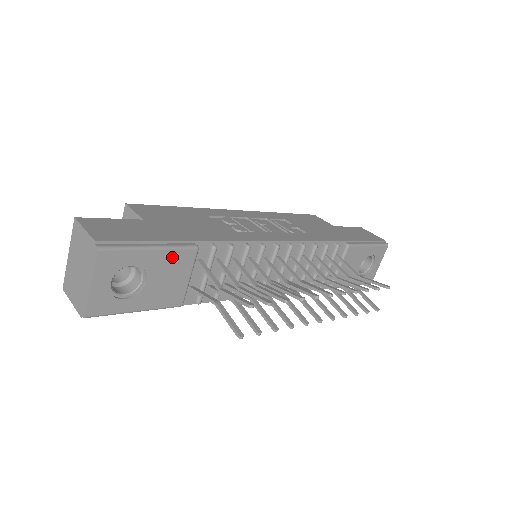
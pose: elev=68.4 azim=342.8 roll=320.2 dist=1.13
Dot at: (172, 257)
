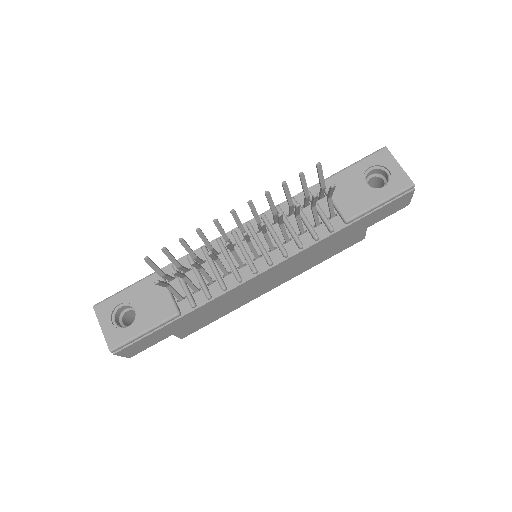
Dot at: (143, 286)
